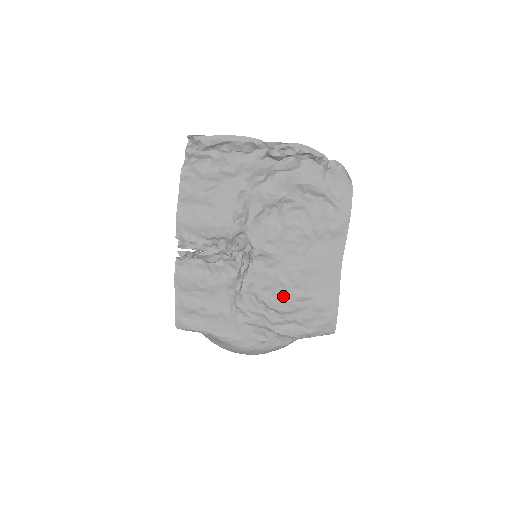
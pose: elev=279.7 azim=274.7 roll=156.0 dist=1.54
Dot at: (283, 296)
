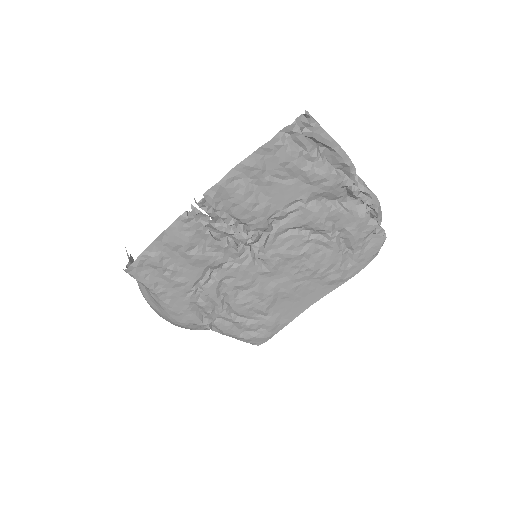
Dot at: (248, 301)
